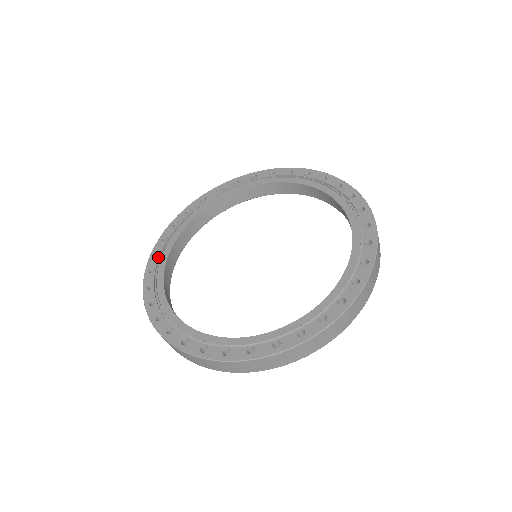
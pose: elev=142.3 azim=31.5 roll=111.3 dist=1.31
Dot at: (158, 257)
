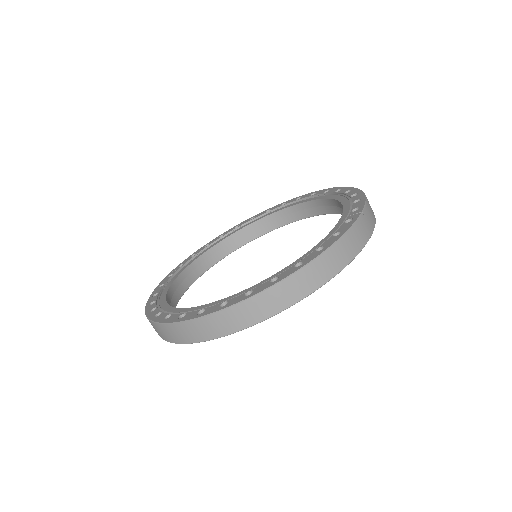
Dot at: (219, 238)
